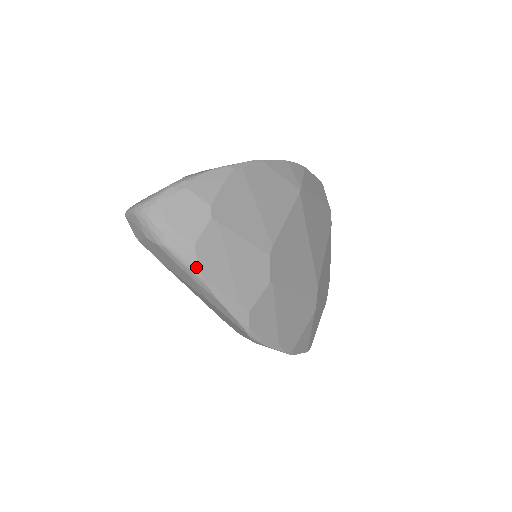
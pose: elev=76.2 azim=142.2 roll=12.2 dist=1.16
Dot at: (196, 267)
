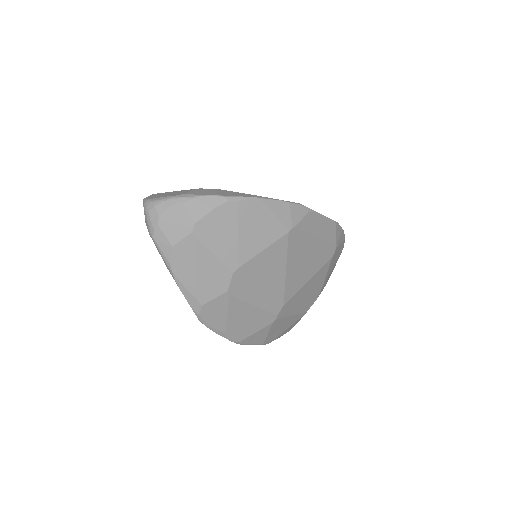
Dot at: (169, 261)
